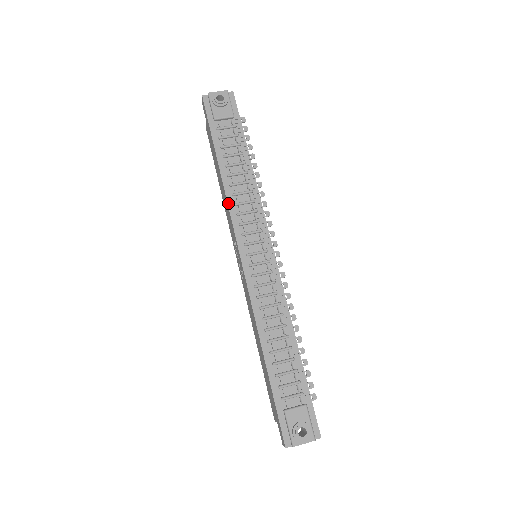
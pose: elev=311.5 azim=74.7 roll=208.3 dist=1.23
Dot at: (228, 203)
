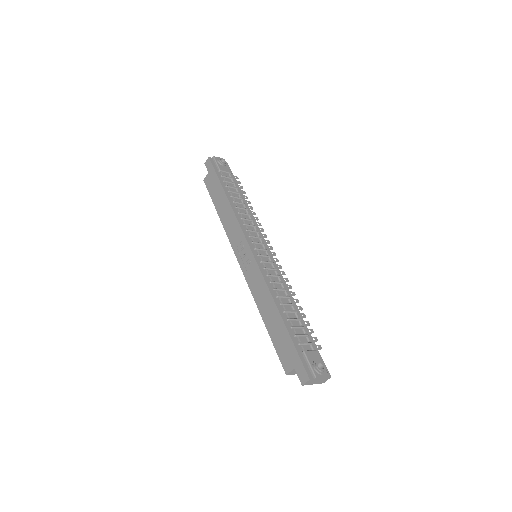
Dot at: (236, 216)
